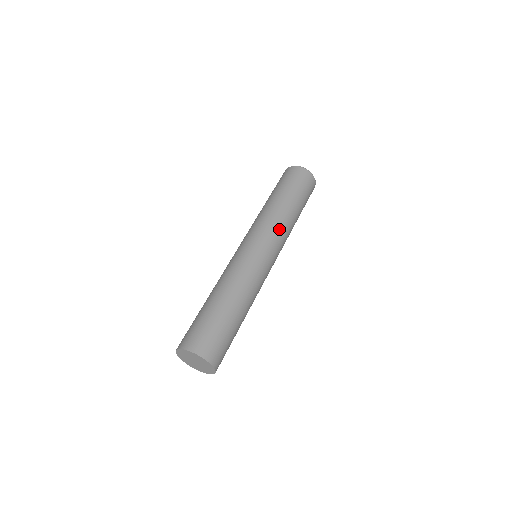
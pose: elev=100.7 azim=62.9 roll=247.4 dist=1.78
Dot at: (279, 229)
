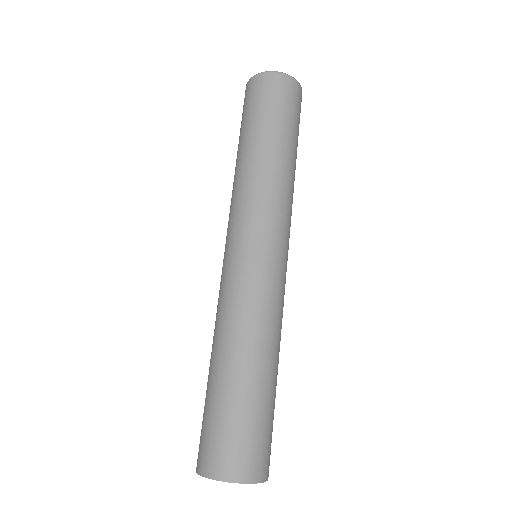
Dot at: (276, 201)
